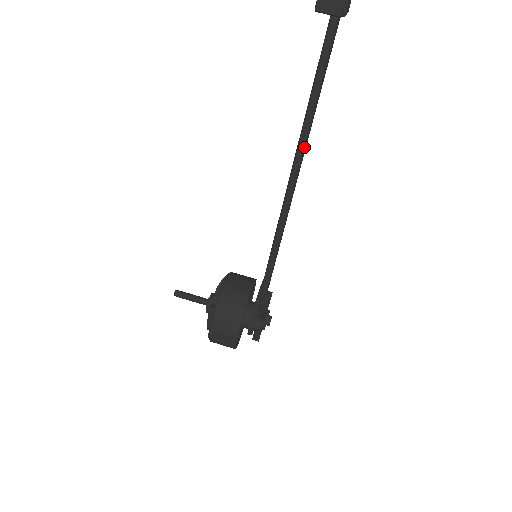
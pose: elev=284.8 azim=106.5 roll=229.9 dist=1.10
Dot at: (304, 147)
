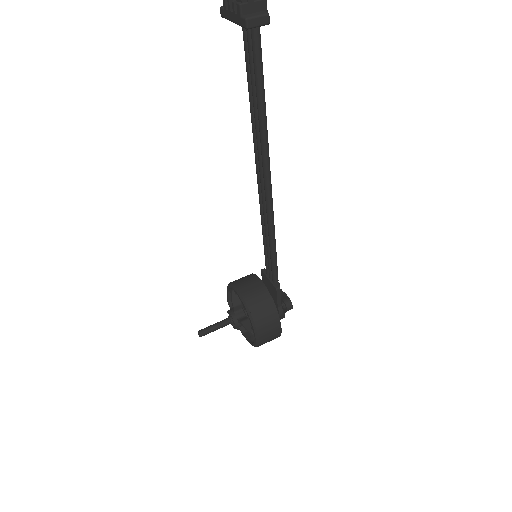
Dot at: (268, 145)
